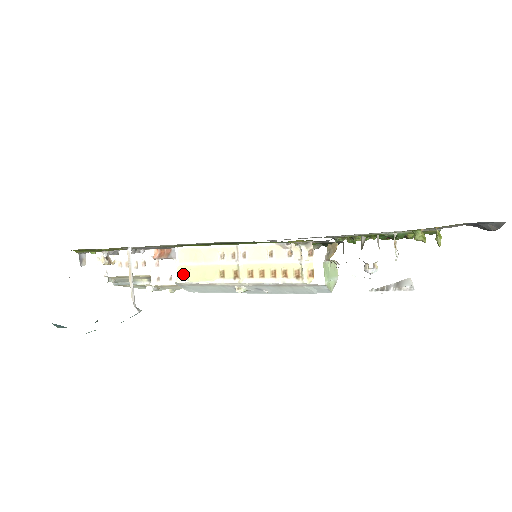
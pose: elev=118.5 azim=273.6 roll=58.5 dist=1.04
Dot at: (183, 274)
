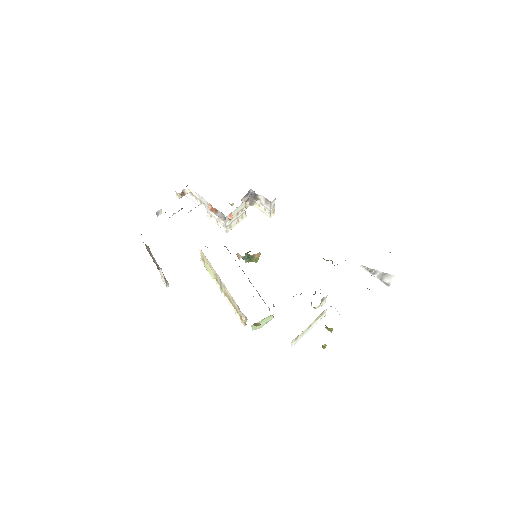
Dot at: (203, 260)
